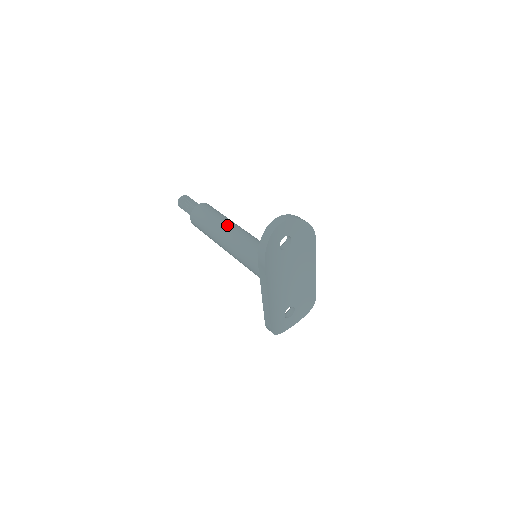
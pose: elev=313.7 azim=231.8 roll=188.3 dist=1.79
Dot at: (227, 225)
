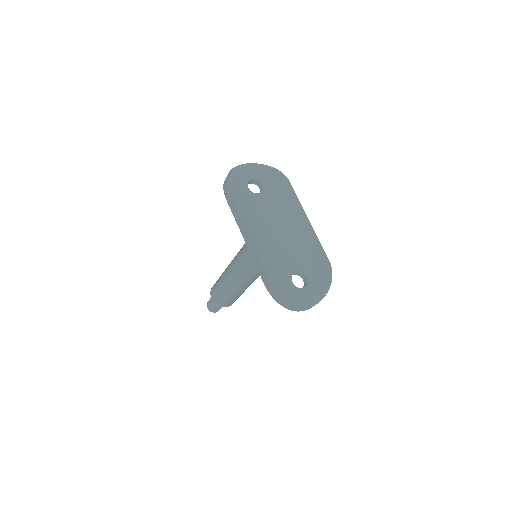
Dot at: occluded
